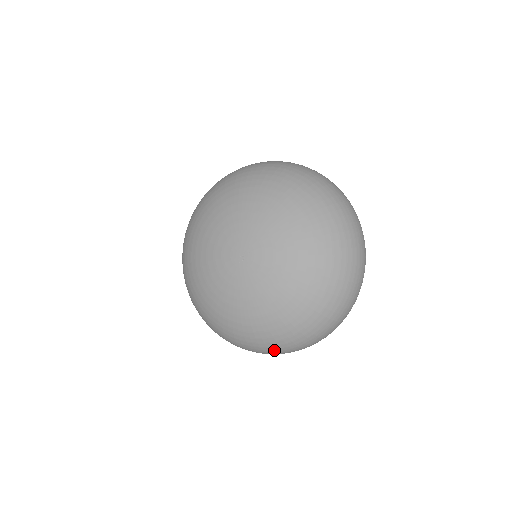
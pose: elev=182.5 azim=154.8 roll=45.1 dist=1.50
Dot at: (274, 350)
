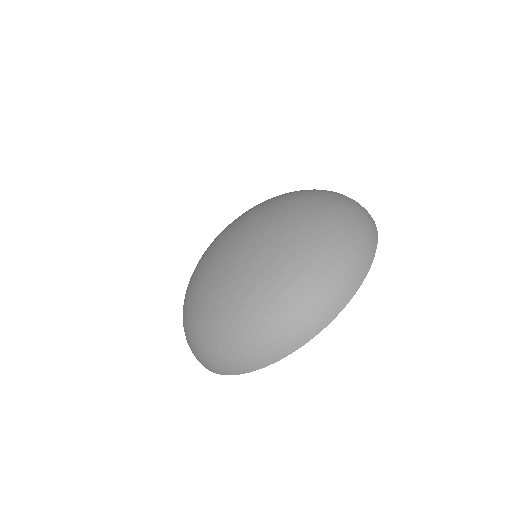
Dot at: (217, 350)
